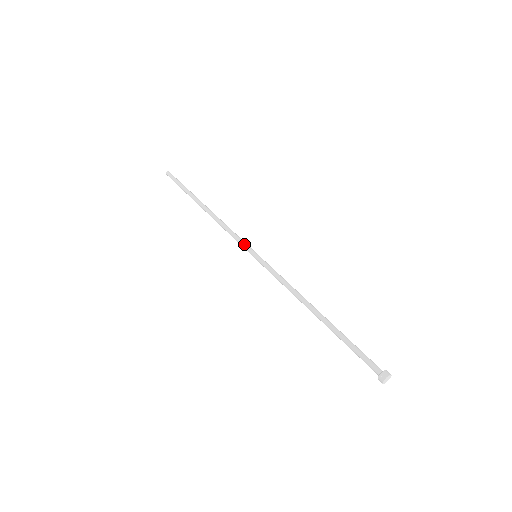
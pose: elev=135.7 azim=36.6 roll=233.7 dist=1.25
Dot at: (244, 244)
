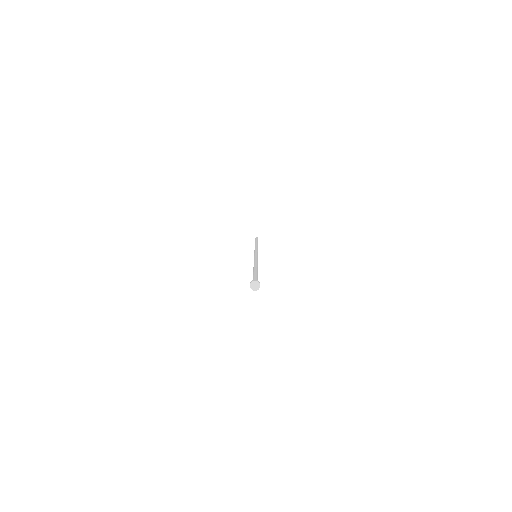
Dot at: (254, 253)
